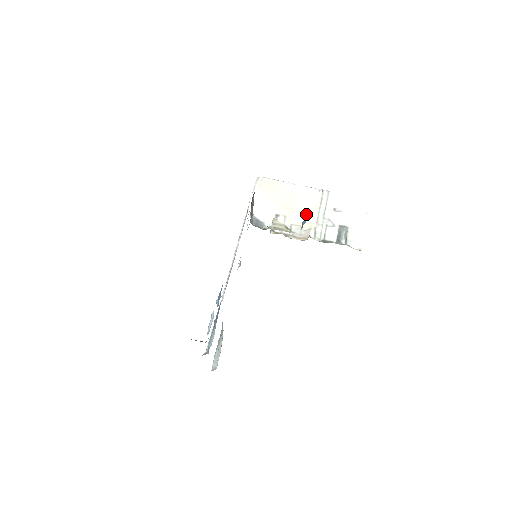
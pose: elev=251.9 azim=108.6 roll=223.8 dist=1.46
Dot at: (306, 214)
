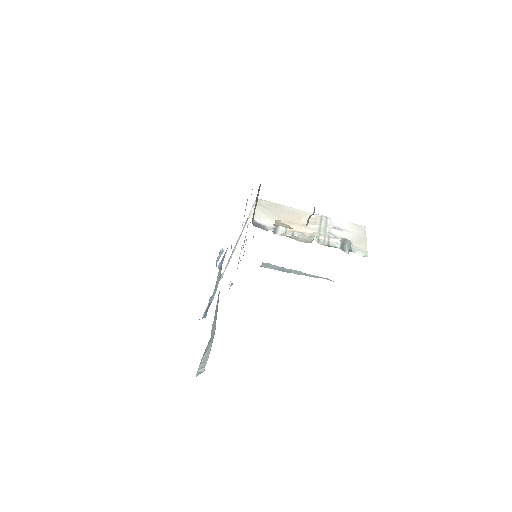
Dot at: (307, 227)
